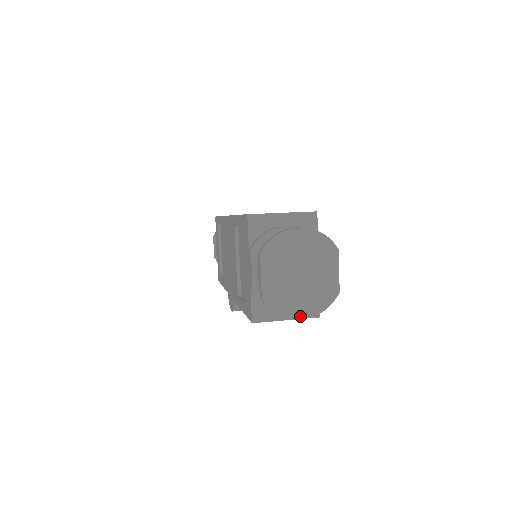
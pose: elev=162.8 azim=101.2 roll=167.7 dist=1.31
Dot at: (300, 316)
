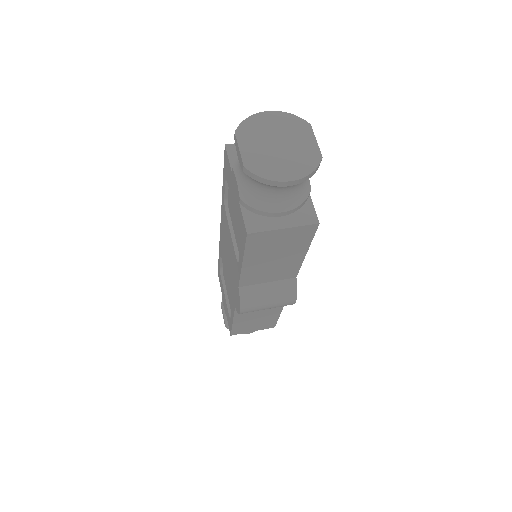
Dot at: (287, 179)
